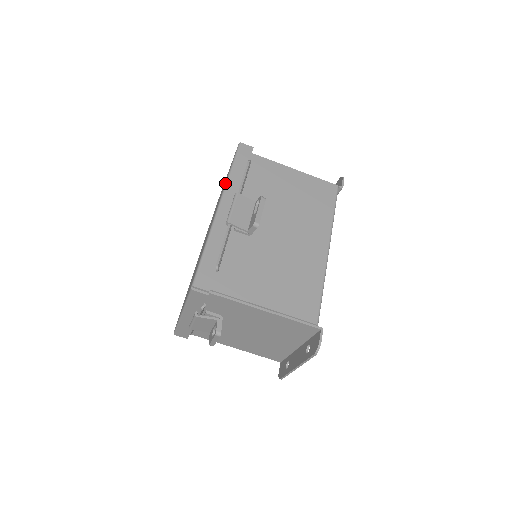
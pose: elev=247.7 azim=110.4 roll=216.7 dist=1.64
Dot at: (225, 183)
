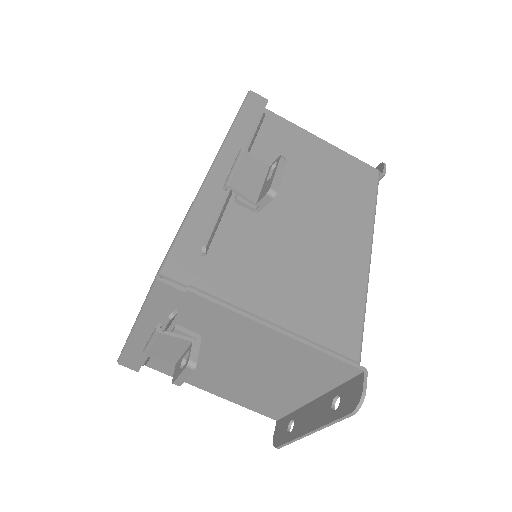
Dot at: occluded
